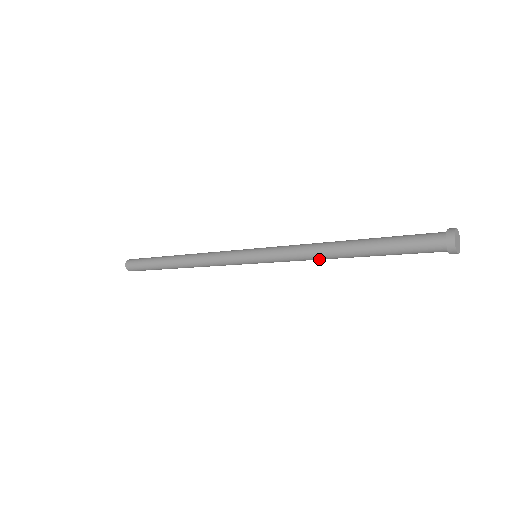
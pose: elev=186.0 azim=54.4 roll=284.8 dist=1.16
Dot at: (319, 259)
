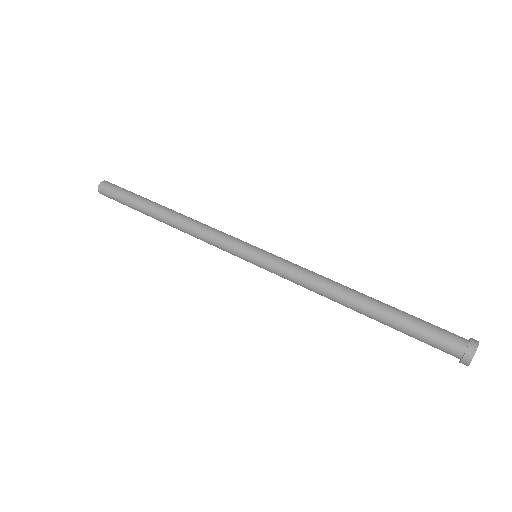
Dot at: occluded
